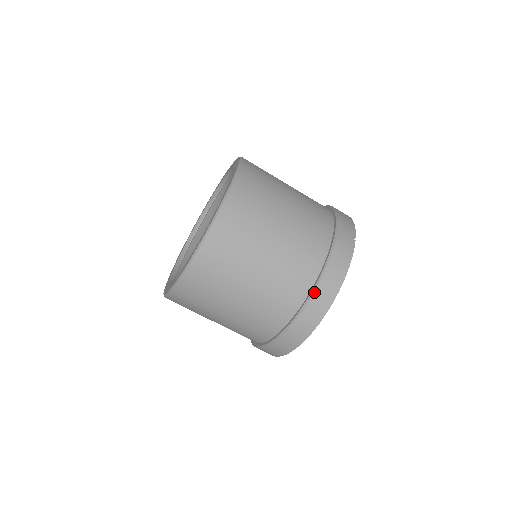
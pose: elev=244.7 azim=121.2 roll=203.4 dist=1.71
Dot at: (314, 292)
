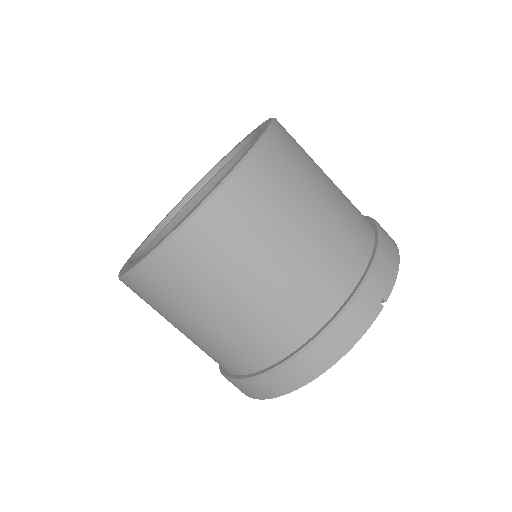
Dot at: (291, 361)
